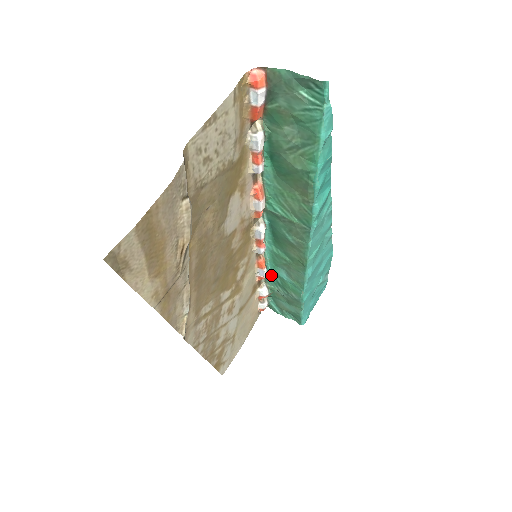
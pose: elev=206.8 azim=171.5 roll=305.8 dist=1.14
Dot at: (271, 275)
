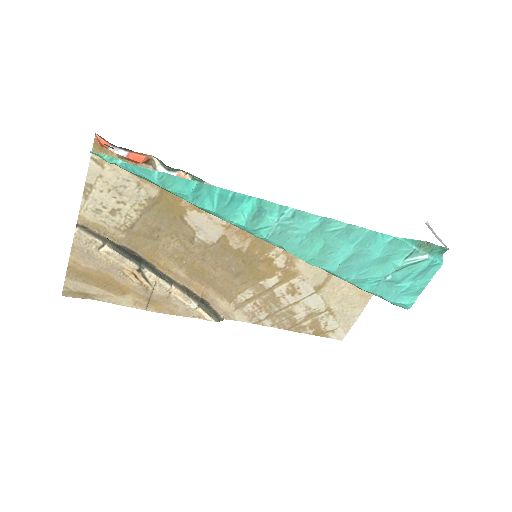
Dot at: occluded
